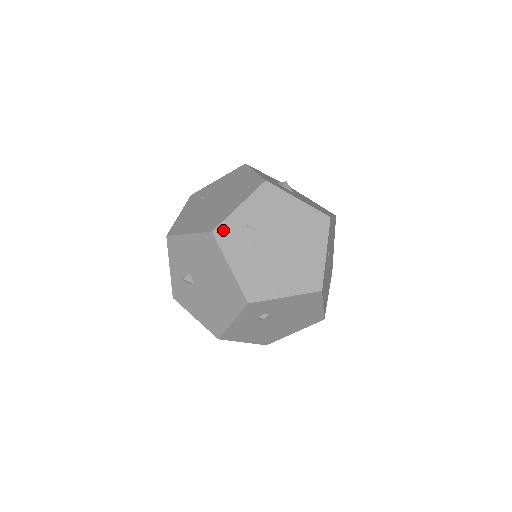
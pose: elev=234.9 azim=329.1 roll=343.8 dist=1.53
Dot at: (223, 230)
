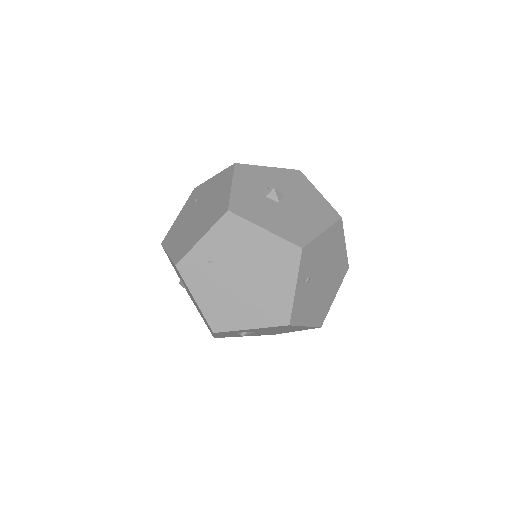
Dot at: (186, 264)
